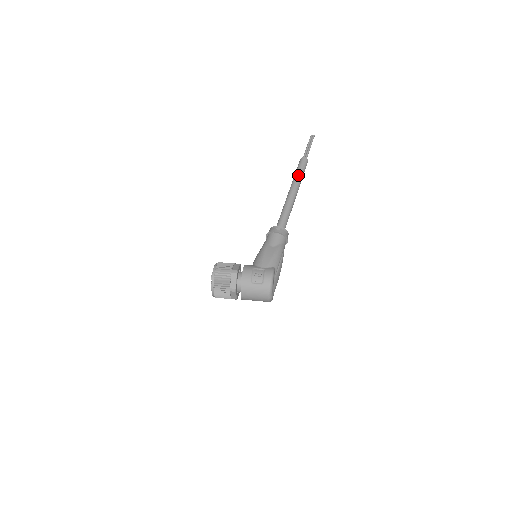
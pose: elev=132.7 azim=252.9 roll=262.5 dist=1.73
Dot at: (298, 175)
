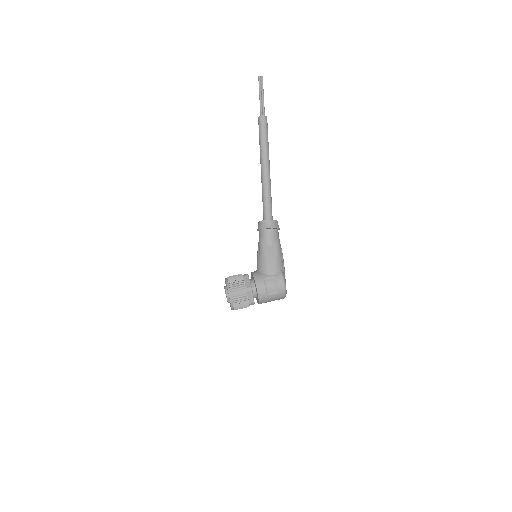
Dot at: (264, 144)
